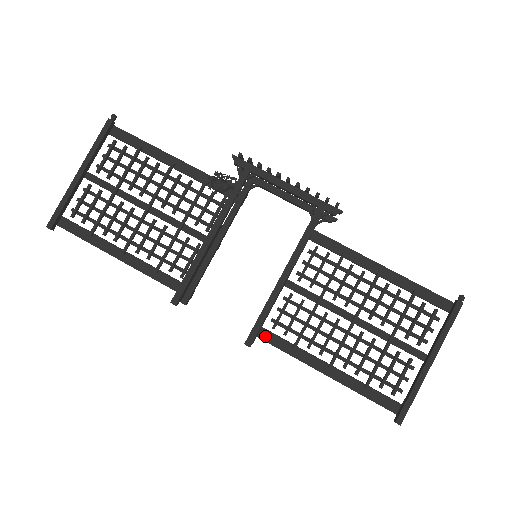
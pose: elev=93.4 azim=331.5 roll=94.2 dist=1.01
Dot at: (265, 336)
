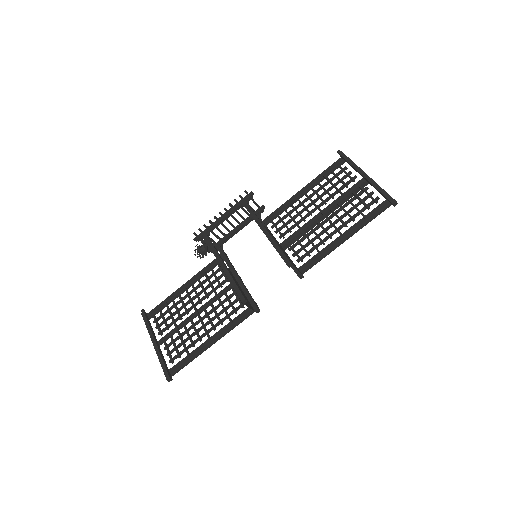
Dot at: (304, 268)
